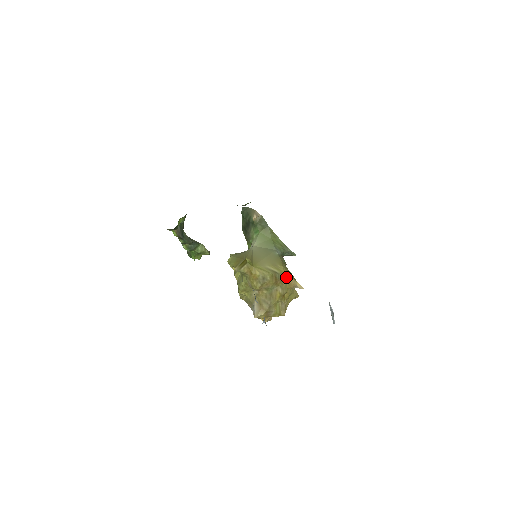
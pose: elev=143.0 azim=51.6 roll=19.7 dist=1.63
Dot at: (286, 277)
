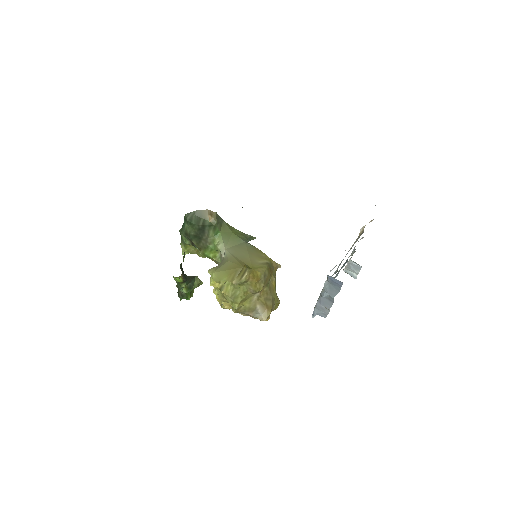
Dot at: (272, 263)
